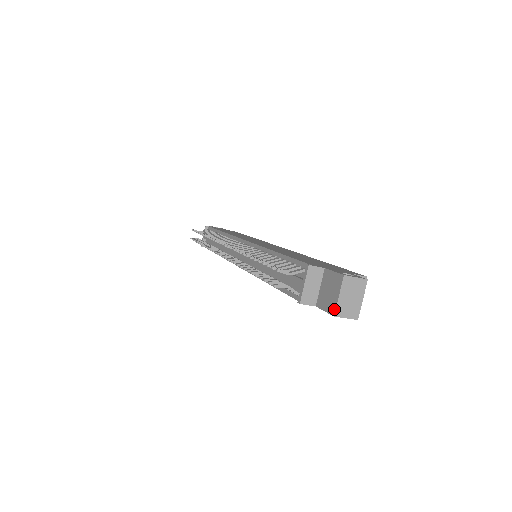
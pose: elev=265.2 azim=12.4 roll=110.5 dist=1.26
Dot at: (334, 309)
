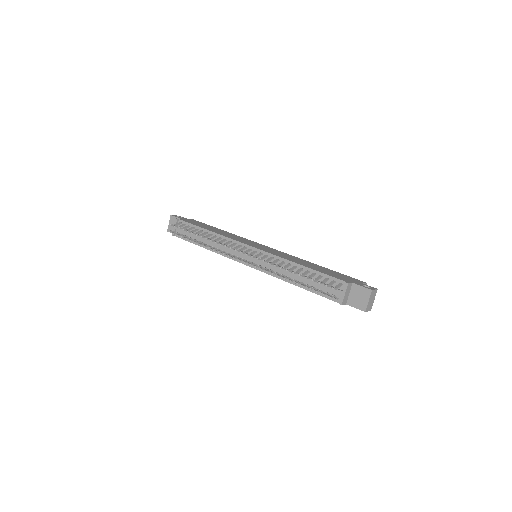
Dot at: (365, 308)
